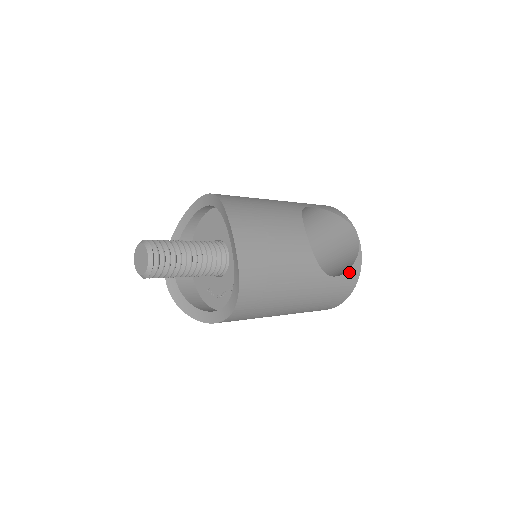
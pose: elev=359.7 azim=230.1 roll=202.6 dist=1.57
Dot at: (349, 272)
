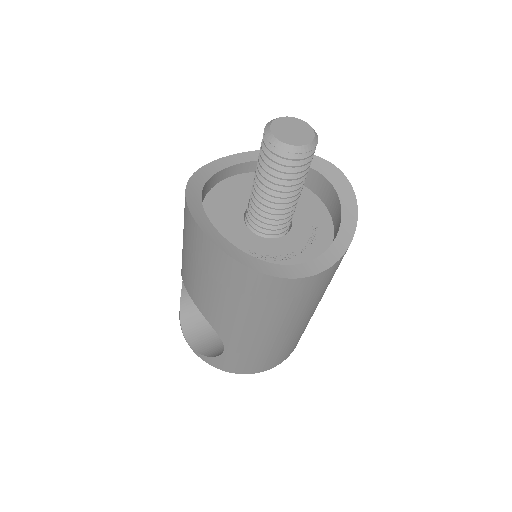
Dot at: occluded
